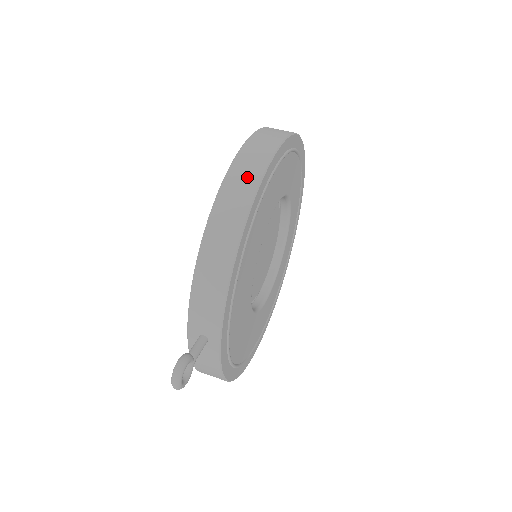
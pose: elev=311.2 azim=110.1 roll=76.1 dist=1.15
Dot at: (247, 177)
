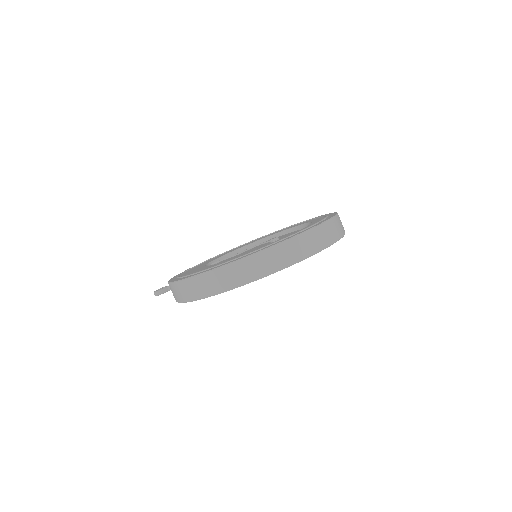
Dot at: (190, 292)
